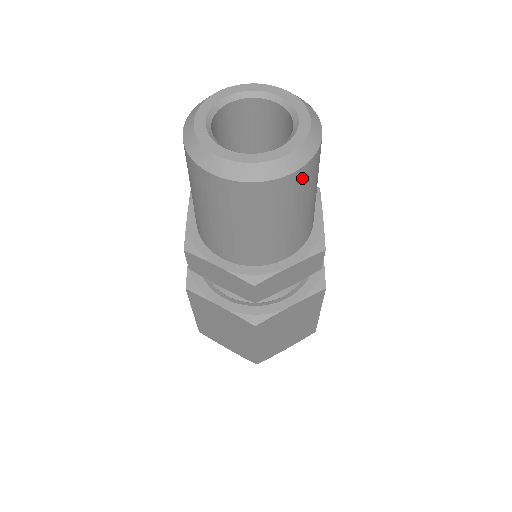
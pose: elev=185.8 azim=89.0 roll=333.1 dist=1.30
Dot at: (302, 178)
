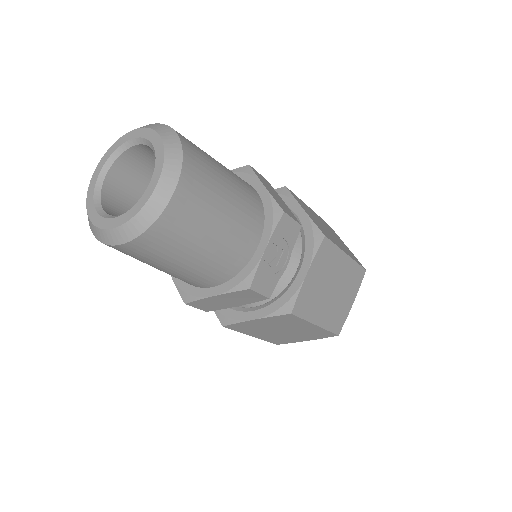
Dot at: (149, 243)
